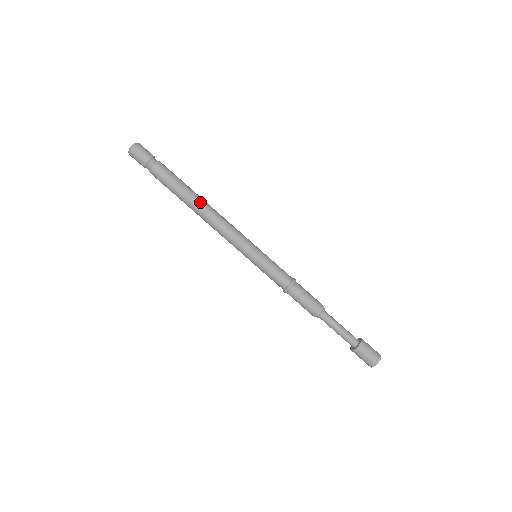
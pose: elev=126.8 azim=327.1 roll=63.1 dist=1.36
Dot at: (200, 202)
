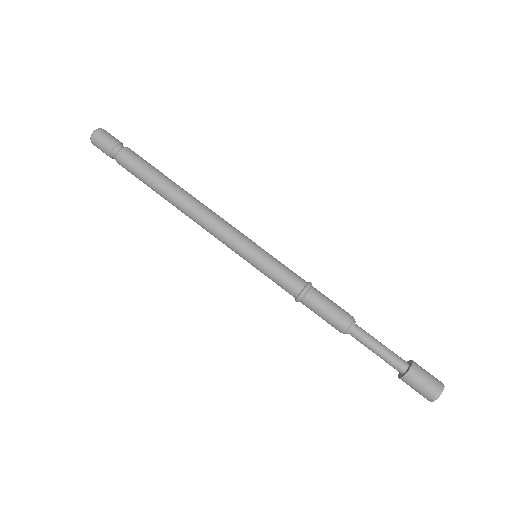
Dot at: (176, 195)
